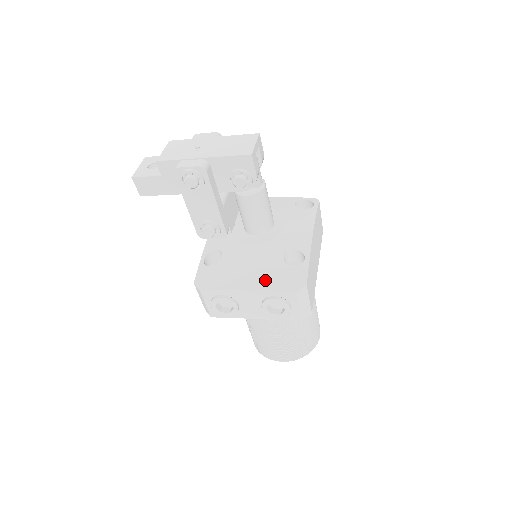
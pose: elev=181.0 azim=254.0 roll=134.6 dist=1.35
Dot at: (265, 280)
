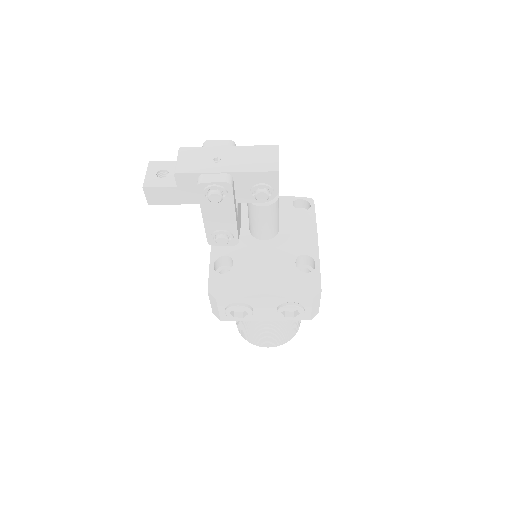
Dot at: (282, 287)
